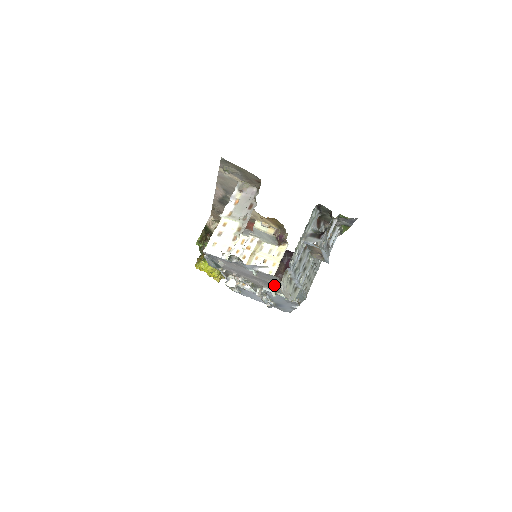
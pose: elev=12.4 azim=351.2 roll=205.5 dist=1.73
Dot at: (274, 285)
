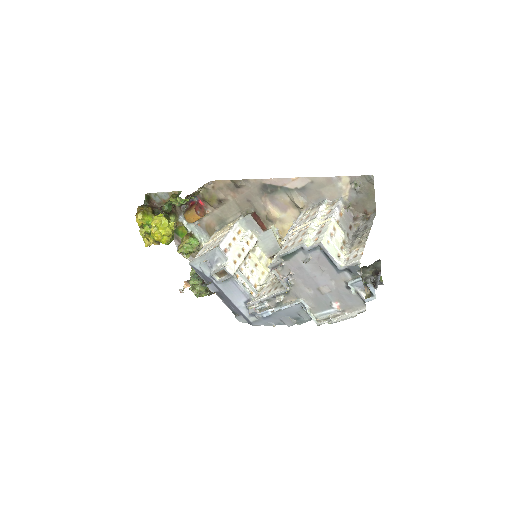
Dot at: (330, 305)
